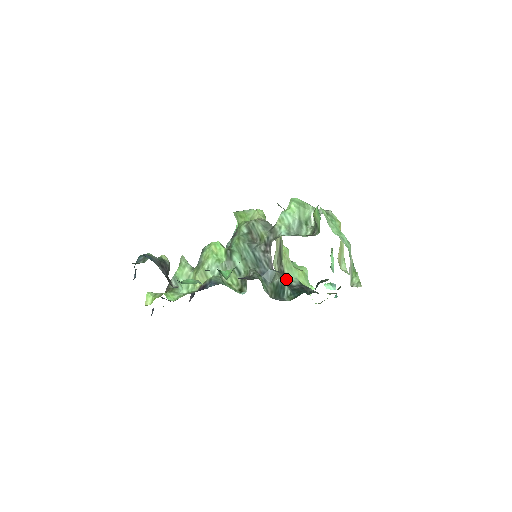
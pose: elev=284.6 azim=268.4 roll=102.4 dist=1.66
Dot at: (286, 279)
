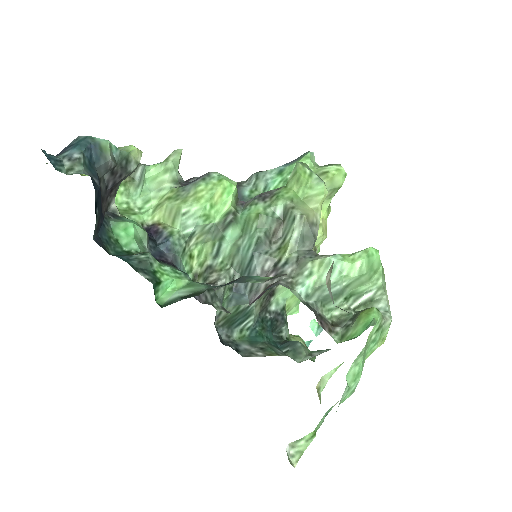
Dot at: (269, 297)
